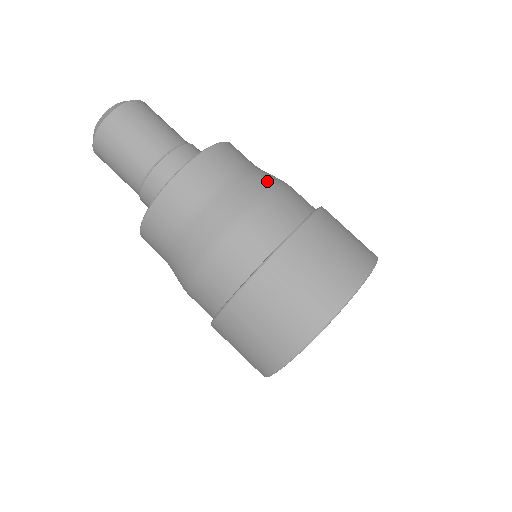
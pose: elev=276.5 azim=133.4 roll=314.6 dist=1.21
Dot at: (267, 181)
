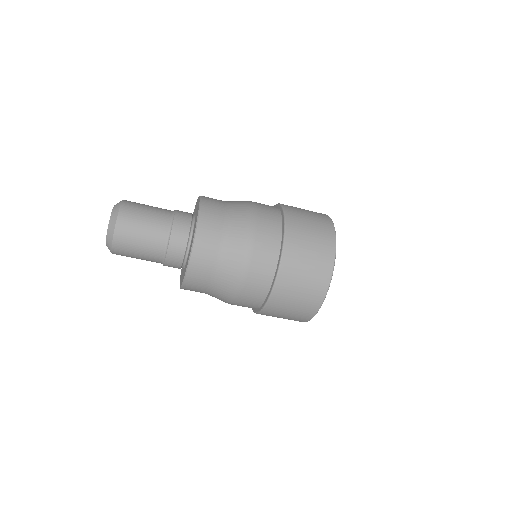
Dot at: (245, 207)
